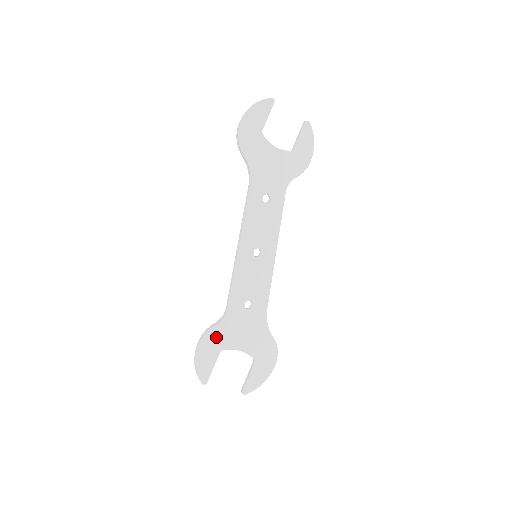
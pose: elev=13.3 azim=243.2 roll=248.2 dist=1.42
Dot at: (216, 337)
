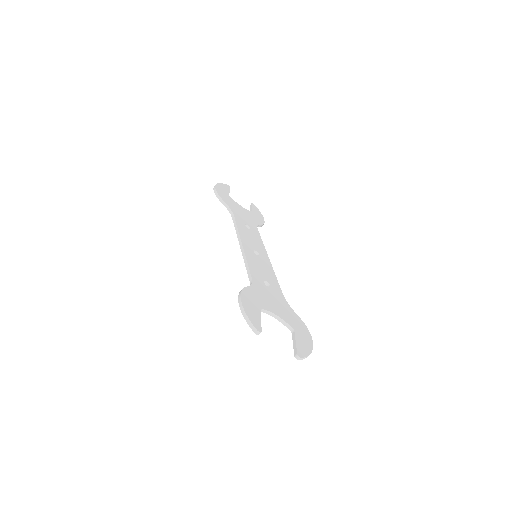
Dot at: (252, 296)
